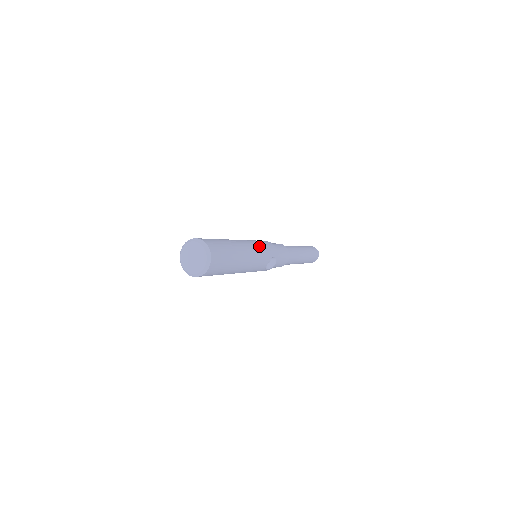
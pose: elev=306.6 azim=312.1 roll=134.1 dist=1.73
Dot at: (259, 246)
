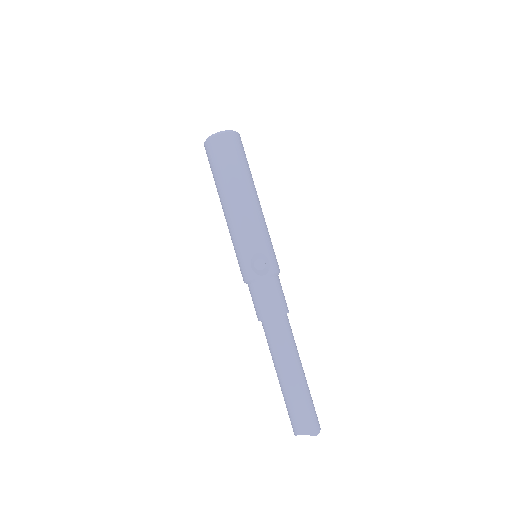
Dot at: (268, 232)
